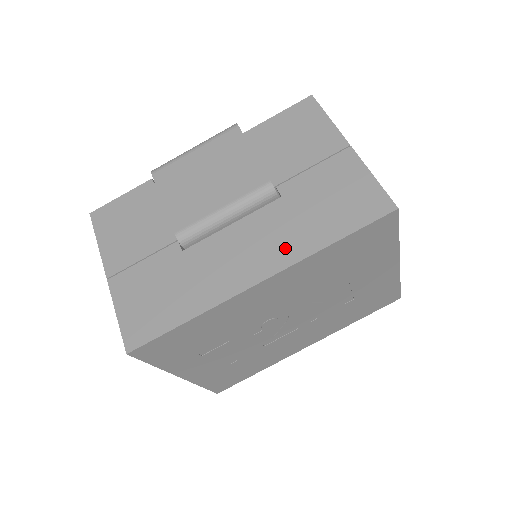
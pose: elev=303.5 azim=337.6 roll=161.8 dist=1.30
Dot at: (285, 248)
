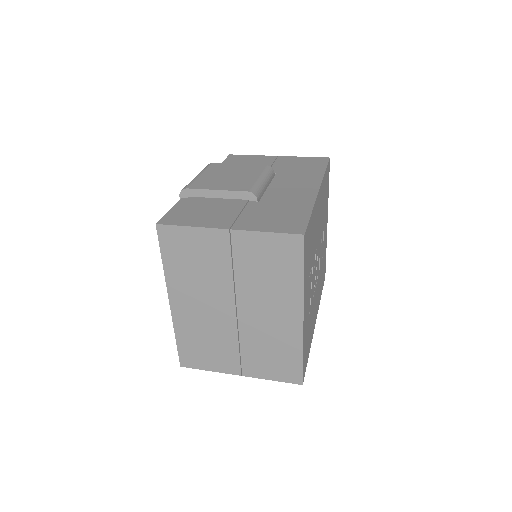
Dot at: (309, 179)
